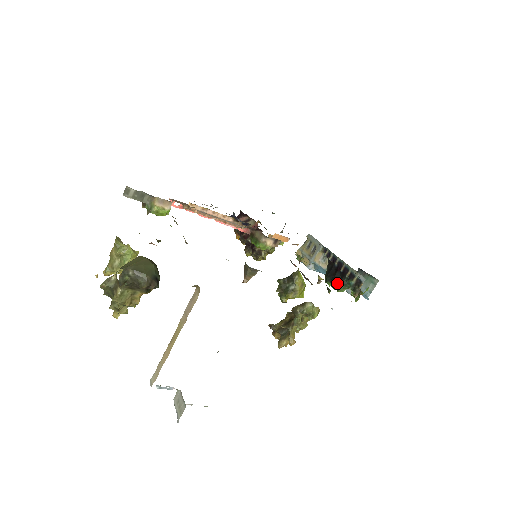
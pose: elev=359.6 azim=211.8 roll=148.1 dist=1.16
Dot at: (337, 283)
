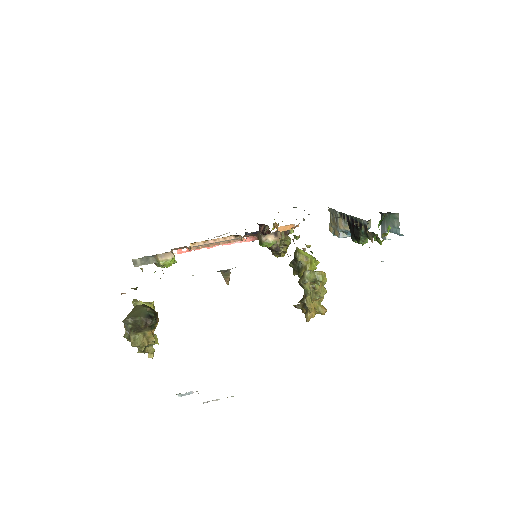
Dot at: (358, 238)
